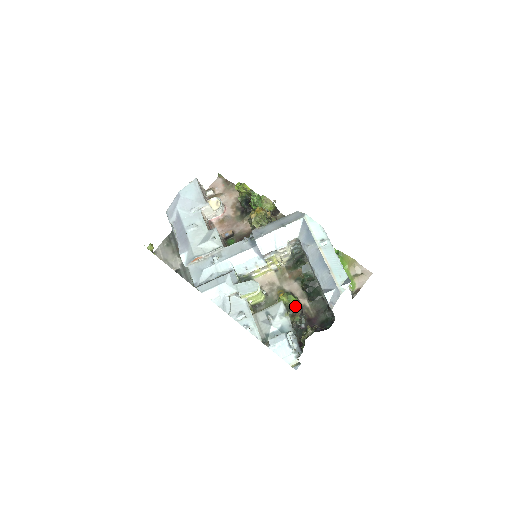
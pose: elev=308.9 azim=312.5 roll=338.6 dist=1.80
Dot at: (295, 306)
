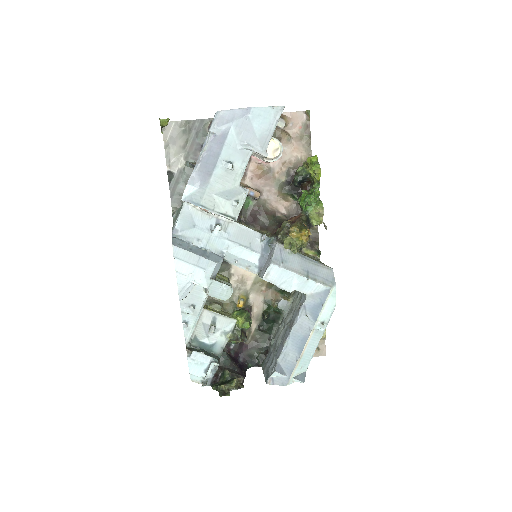
Dot at: (242, 332)
